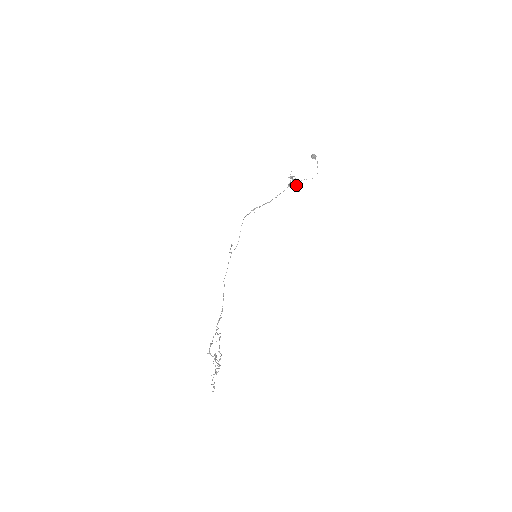
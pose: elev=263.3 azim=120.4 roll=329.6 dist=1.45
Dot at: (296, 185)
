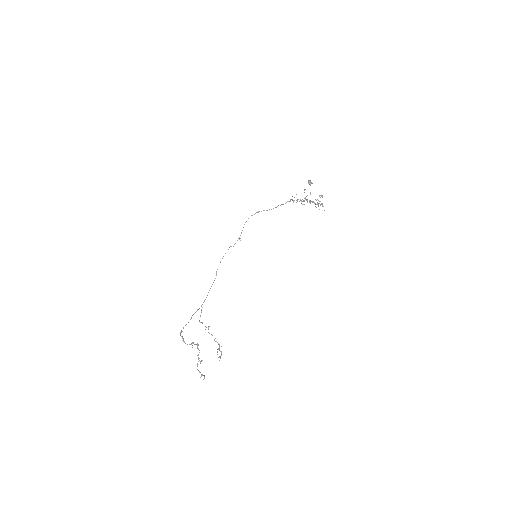
Dot at: (321, 204)
